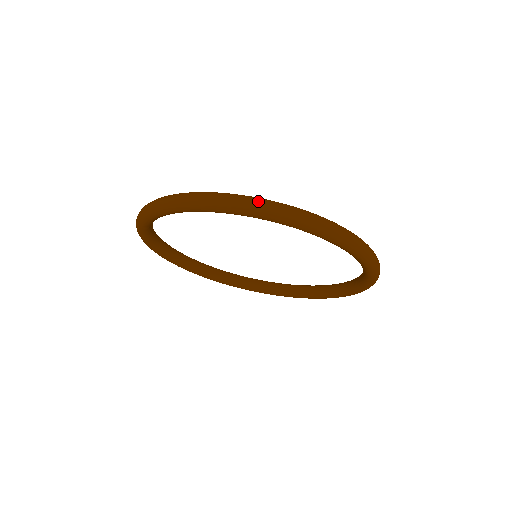
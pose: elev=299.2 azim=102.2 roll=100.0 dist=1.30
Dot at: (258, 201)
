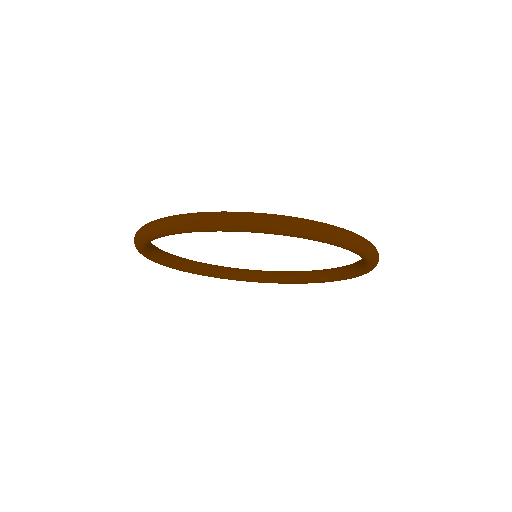
Dot at: (270, 218)
